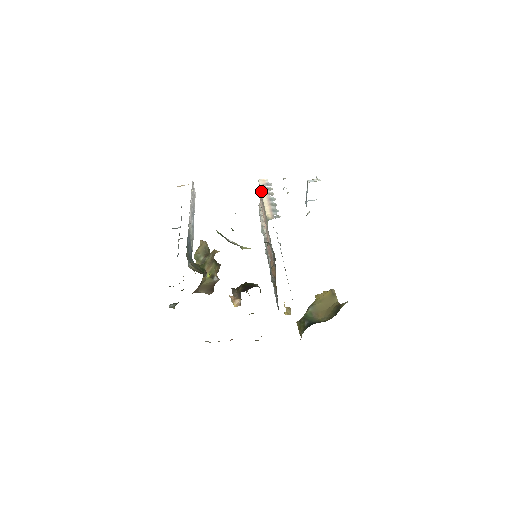
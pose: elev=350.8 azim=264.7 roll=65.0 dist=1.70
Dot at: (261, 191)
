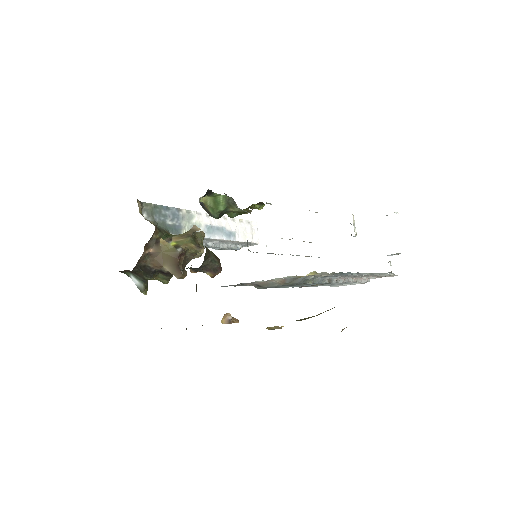
Dot at: occluded
